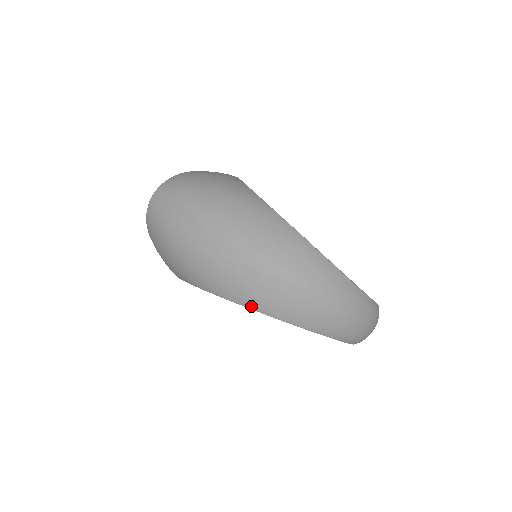
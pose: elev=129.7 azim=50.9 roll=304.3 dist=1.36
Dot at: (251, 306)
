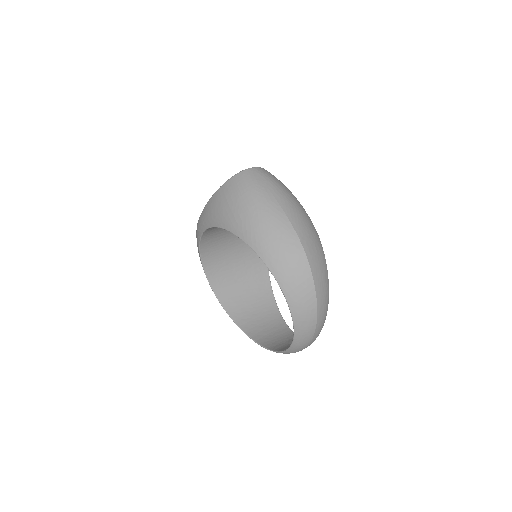
Dot at: (276, 274)
